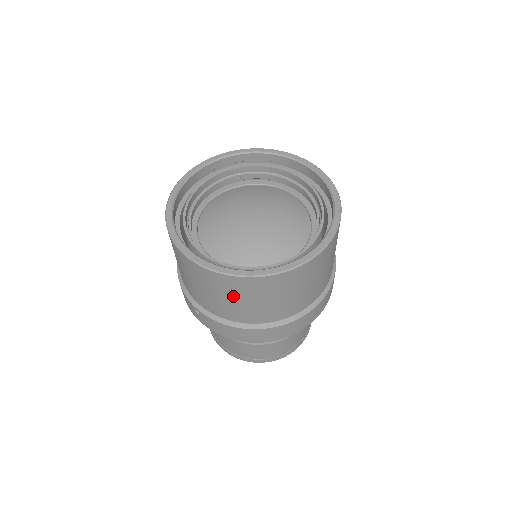
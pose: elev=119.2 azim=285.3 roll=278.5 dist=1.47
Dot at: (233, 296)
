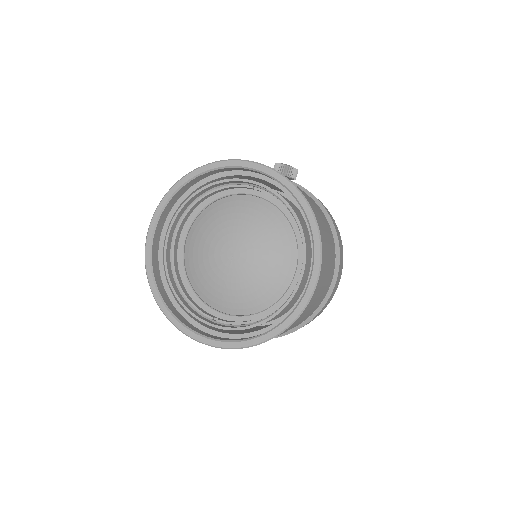
Dot at: occluded
